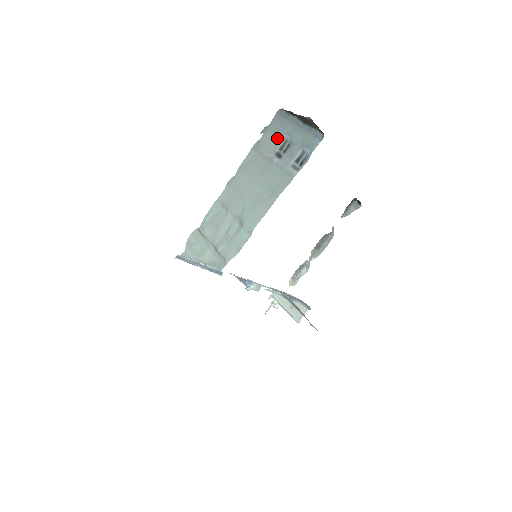
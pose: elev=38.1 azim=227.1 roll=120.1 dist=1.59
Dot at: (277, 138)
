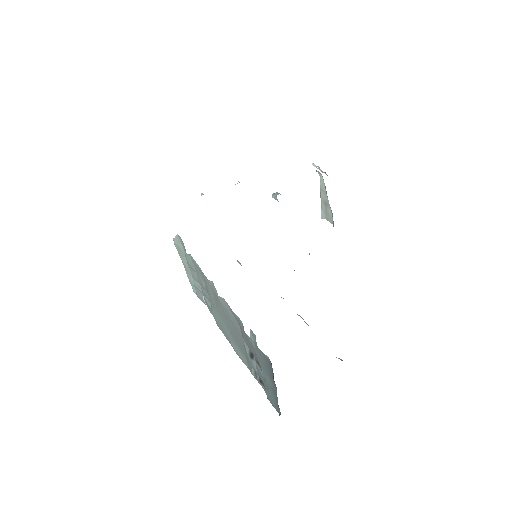
Dot at: (256, 357)
